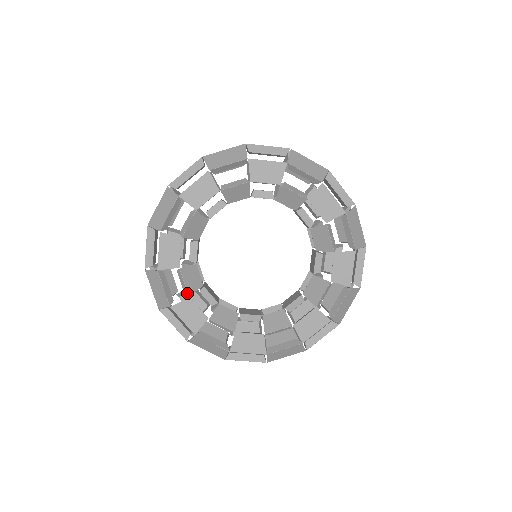
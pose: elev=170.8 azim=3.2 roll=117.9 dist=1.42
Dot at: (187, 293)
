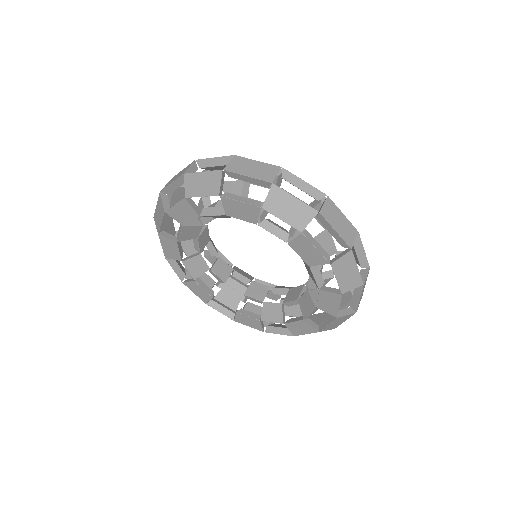
Dot at: occluded
